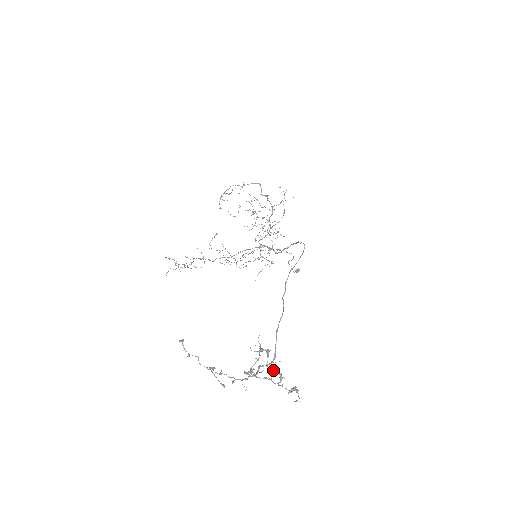
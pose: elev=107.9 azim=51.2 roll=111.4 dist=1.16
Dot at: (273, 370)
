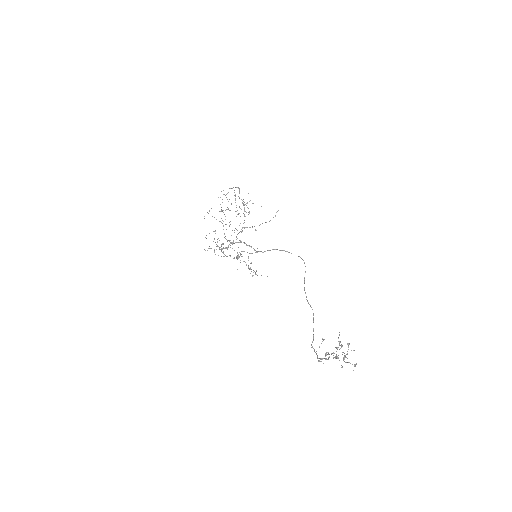
Dot at: occluded
